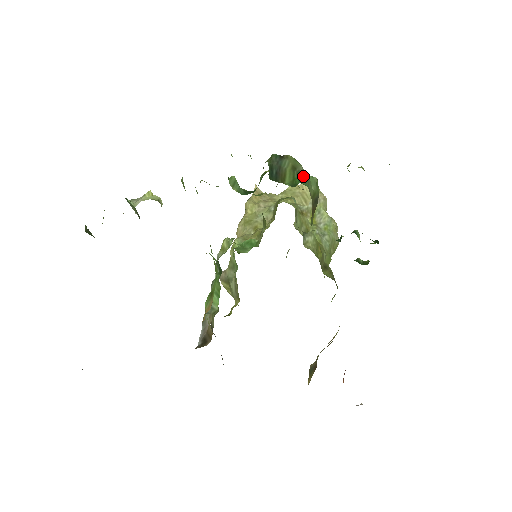
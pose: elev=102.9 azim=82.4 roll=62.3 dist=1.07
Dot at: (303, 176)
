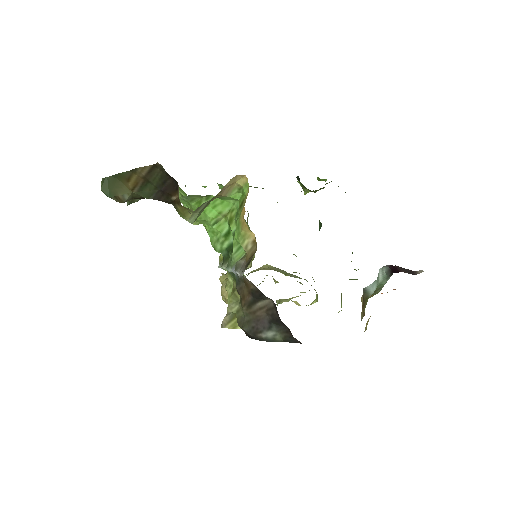
Dot at: occluded
